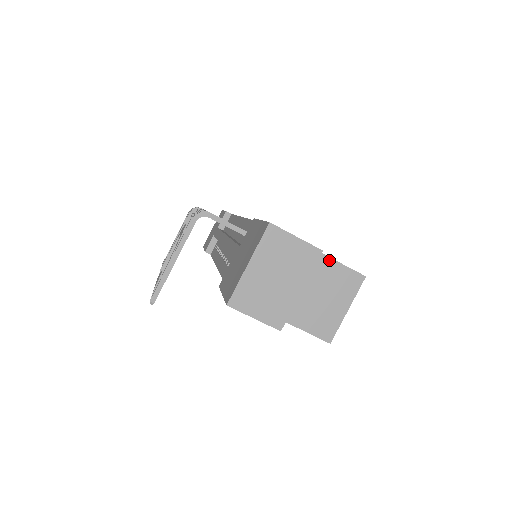
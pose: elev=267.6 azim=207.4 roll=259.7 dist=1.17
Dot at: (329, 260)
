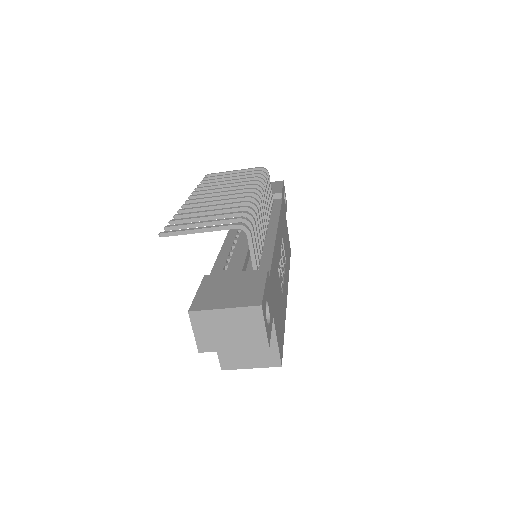
Dot at: (275, 338)
